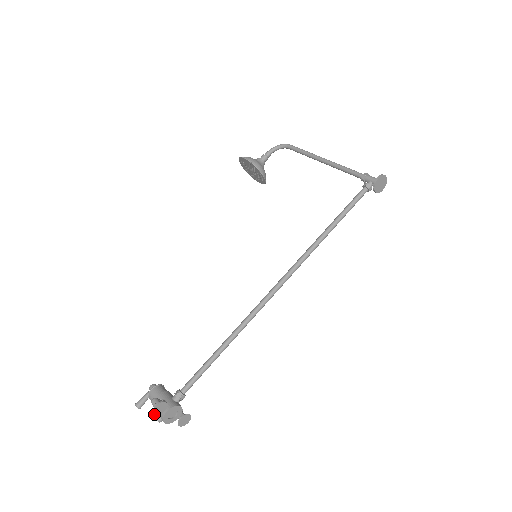
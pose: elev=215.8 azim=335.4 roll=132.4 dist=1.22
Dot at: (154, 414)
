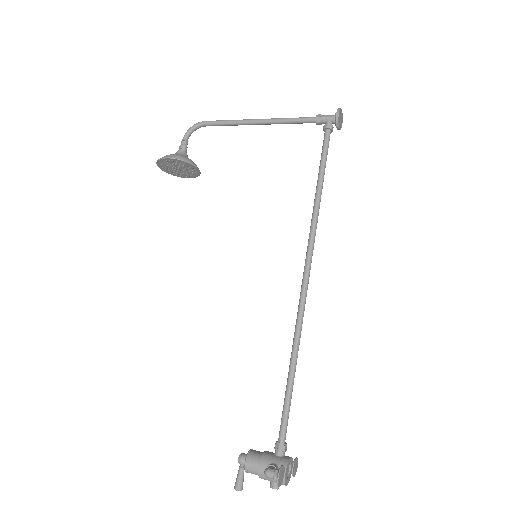
Dot at: (279, 486)
